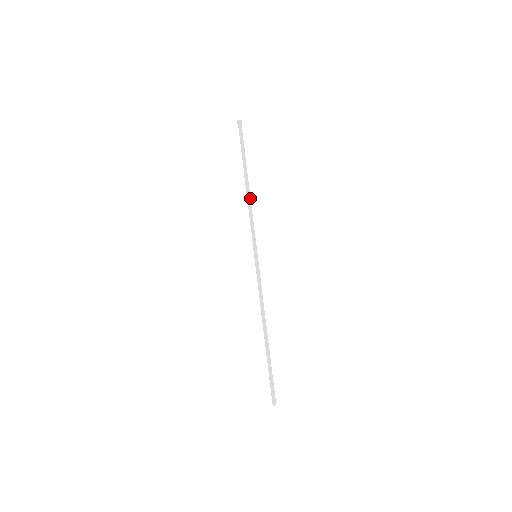
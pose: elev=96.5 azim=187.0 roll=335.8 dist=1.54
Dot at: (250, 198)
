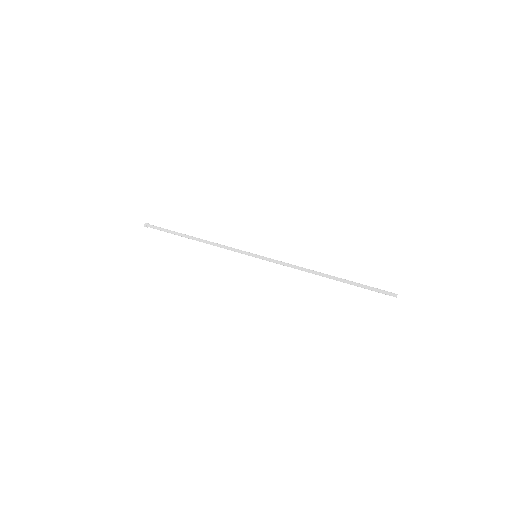
Dot at: (208, 241)
